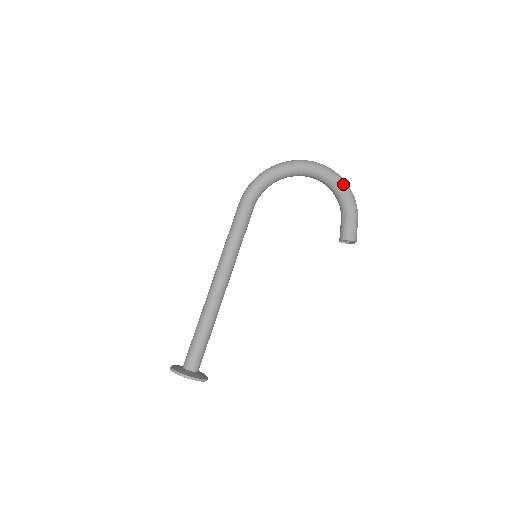
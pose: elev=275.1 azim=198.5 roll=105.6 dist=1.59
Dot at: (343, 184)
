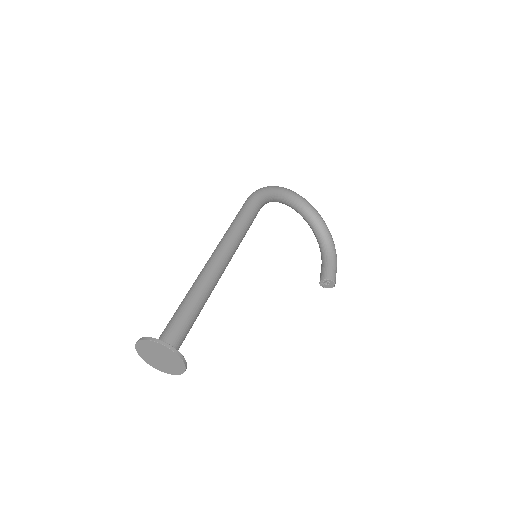
Dot at: (331, 235)
